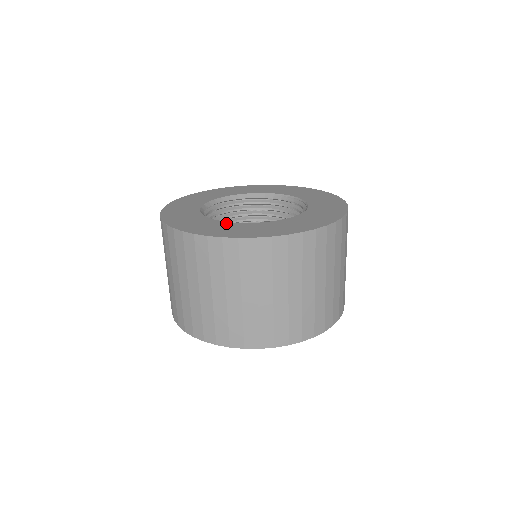
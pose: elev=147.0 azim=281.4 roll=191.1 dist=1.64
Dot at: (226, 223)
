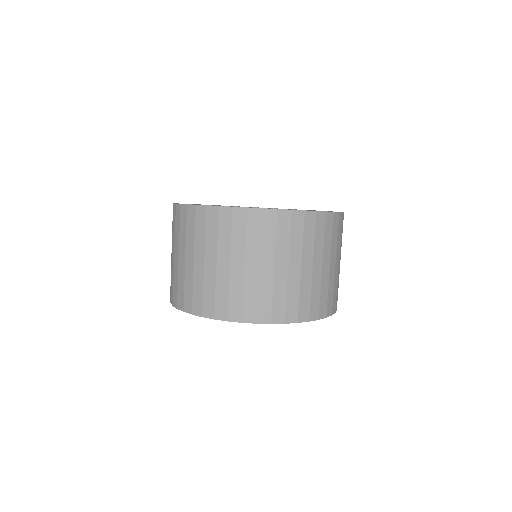
Dot at: occluded
